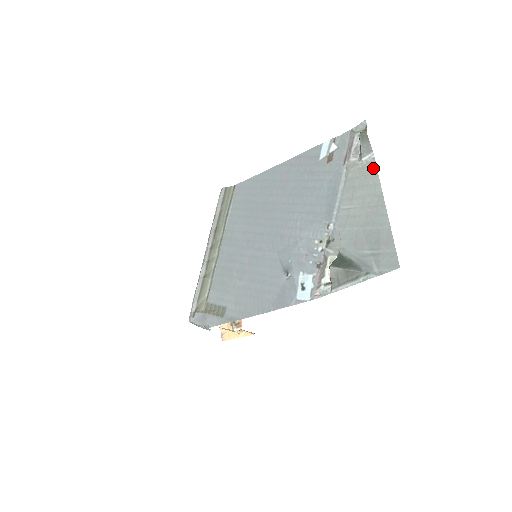
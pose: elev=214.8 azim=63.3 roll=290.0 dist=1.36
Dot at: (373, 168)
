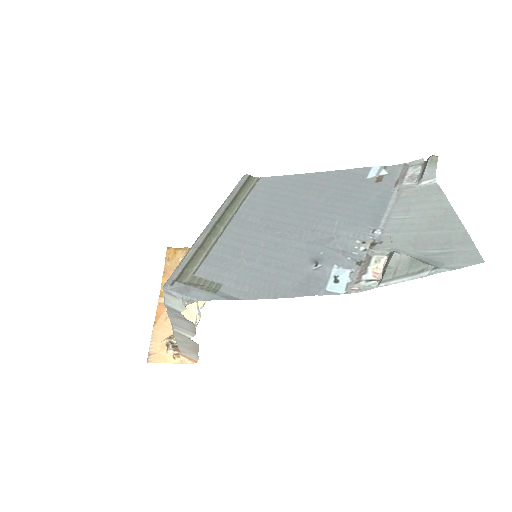
Dot at: (436, 189)
